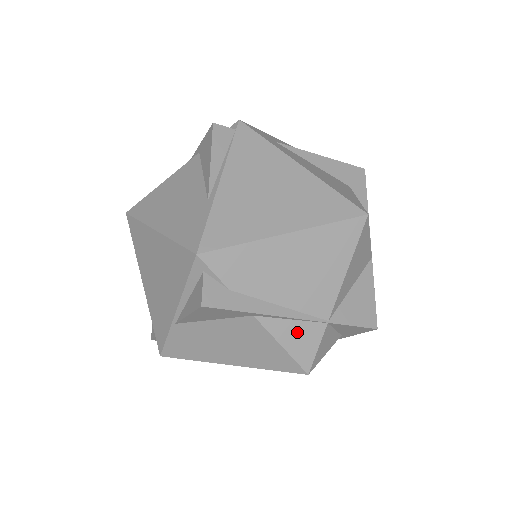
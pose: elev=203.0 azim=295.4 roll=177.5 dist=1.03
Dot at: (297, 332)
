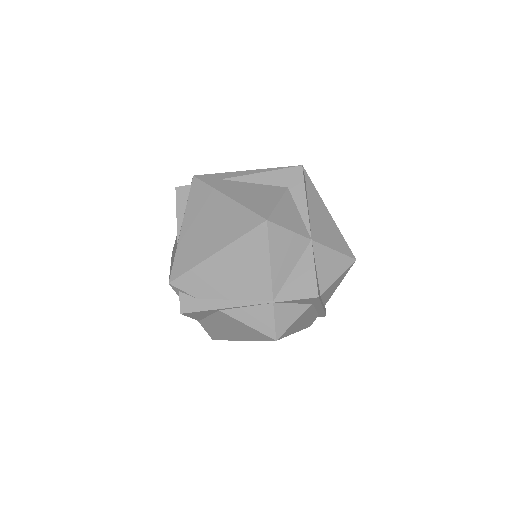
Dot at: (254, 314)
